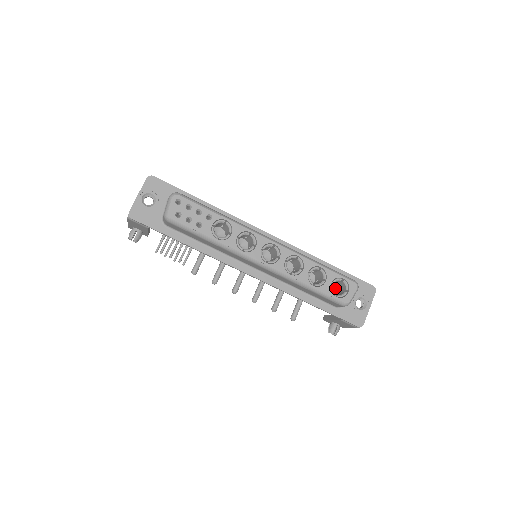
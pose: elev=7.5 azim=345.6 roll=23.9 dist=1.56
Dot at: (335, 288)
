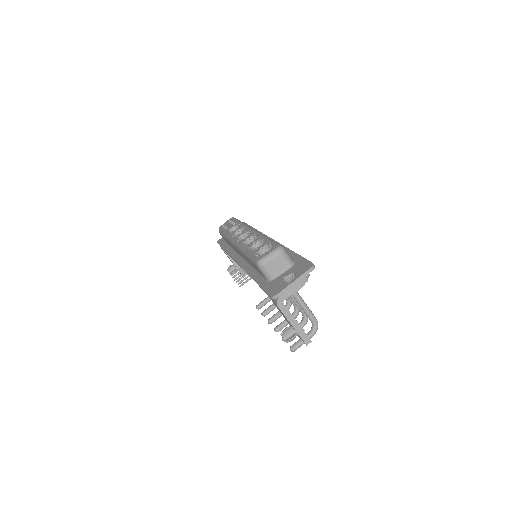
Dot at: occluded
